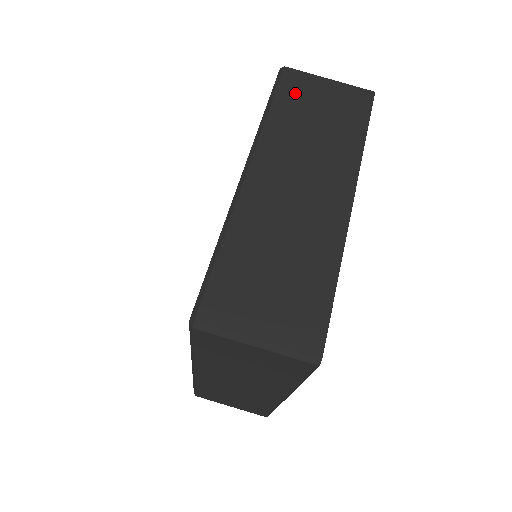
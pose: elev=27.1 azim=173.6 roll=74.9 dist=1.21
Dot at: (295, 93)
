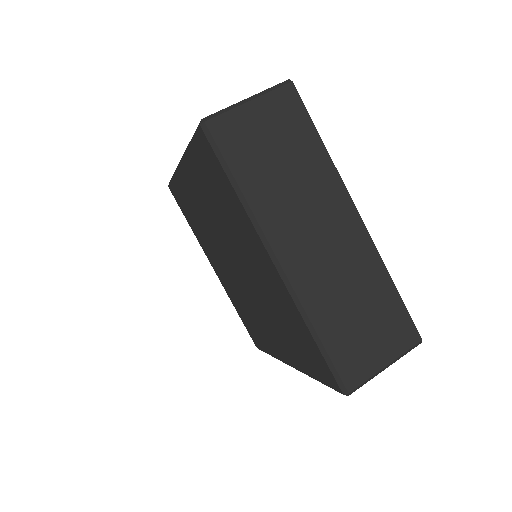
Dot at: (240, 147)
